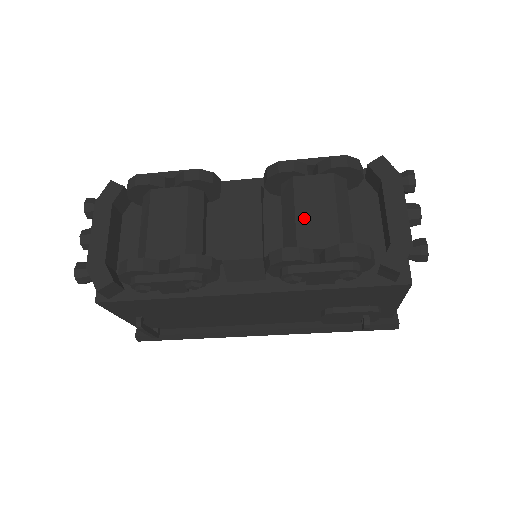
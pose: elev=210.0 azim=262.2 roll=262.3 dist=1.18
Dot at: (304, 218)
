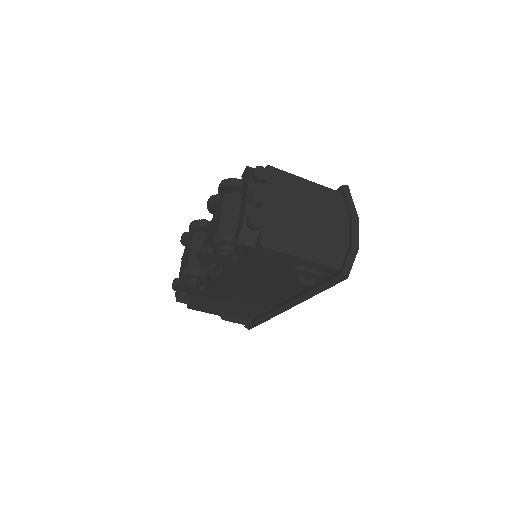
Dot at: (212, 229)
